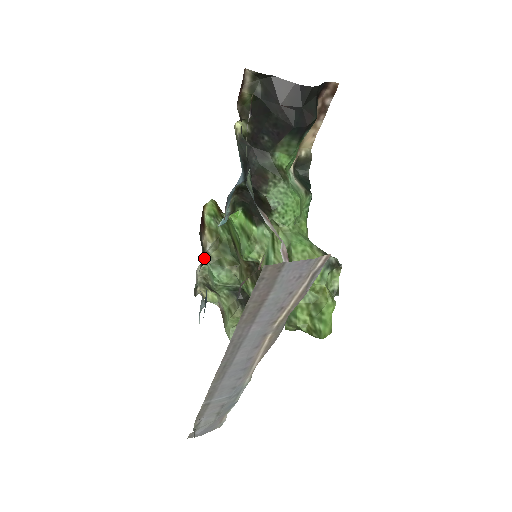
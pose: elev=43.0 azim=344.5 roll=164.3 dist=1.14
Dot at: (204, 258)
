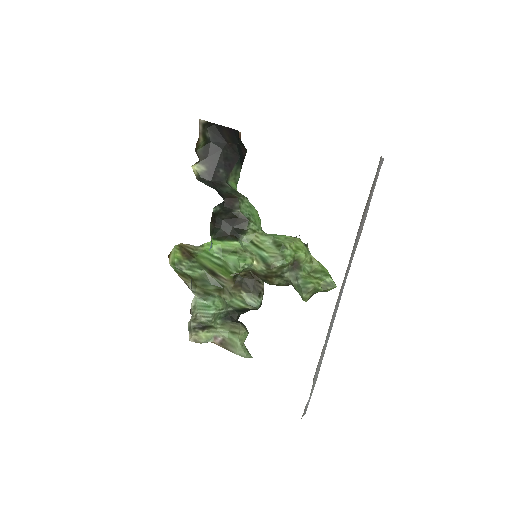
Dot at: (195, 294)
